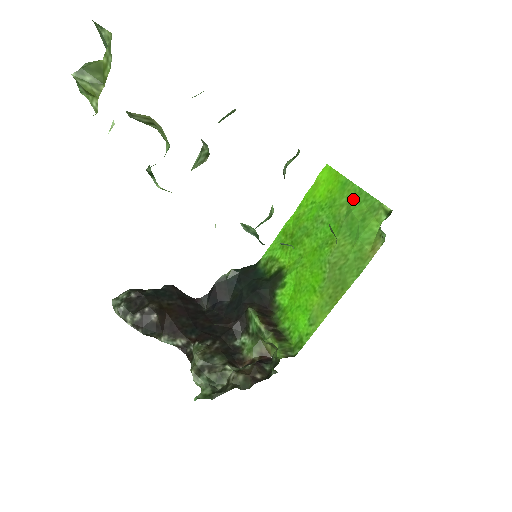
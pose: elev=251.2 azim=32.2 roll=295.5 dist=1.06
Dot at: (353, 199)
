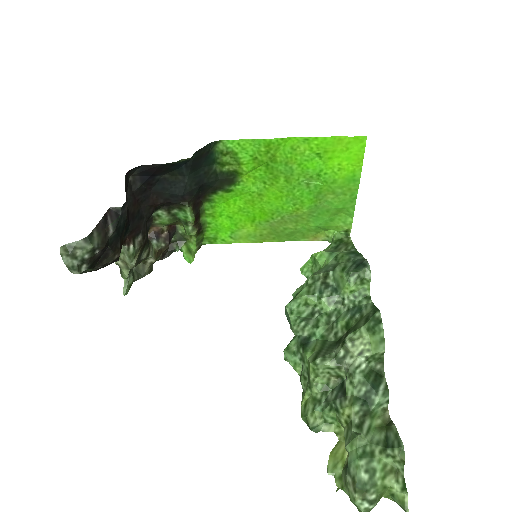
Dot at: (344, 199)
